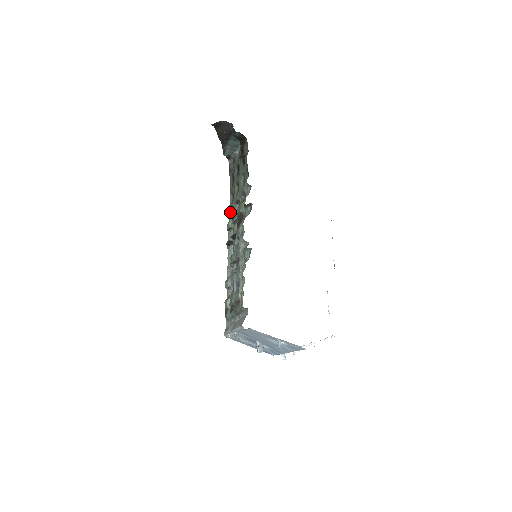
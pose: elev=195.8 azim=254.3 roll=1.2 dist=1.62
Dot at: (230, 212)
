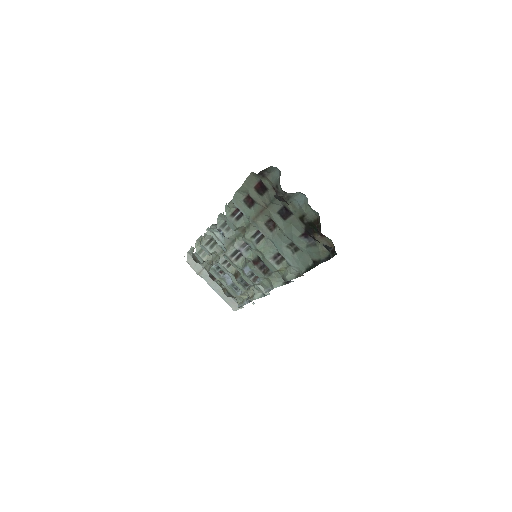
Dot at: (235, 204)
